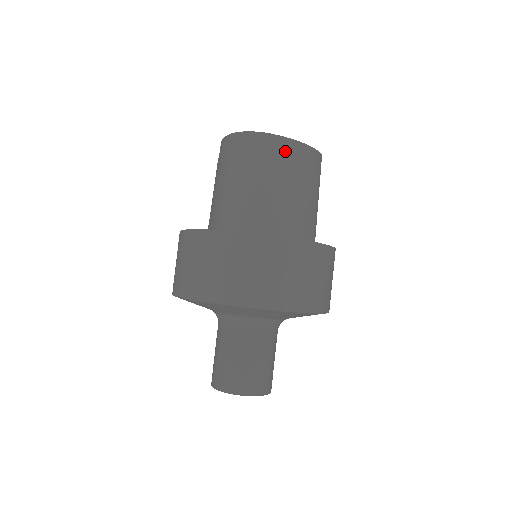
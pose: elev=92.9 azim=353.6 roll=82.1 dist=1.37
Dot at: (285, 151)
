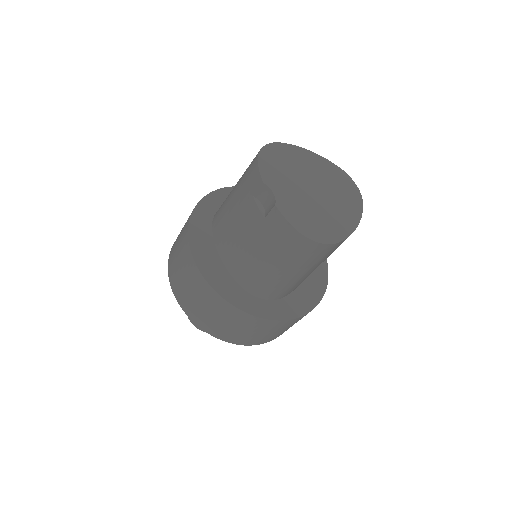
Dot at: occluded
